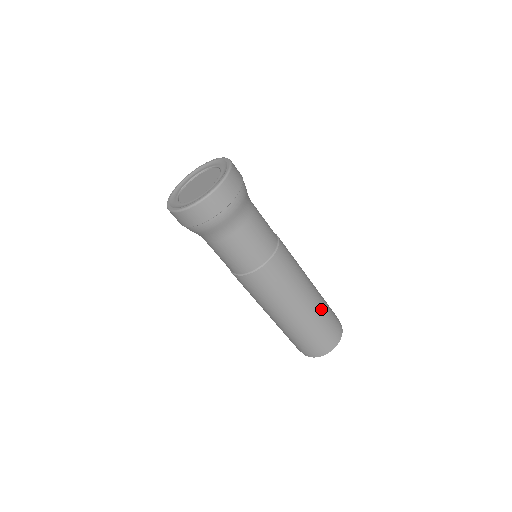
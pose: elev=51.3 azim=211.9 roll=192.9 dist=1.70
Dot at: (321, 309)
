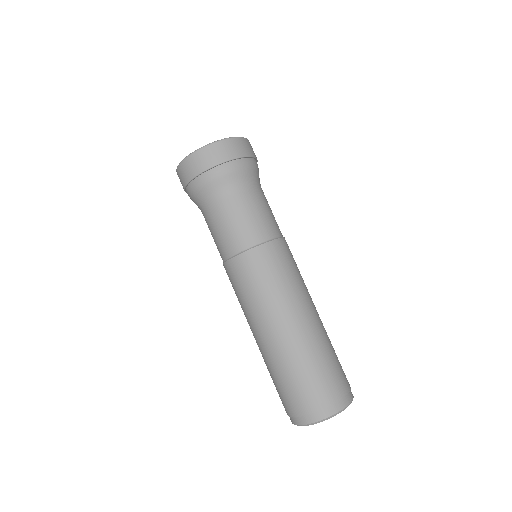
Dot at: occluded
